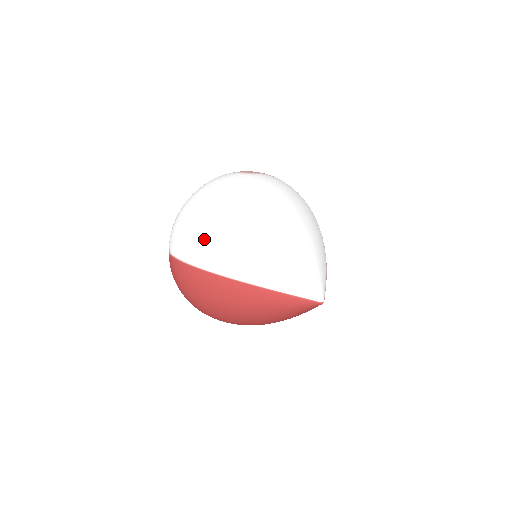
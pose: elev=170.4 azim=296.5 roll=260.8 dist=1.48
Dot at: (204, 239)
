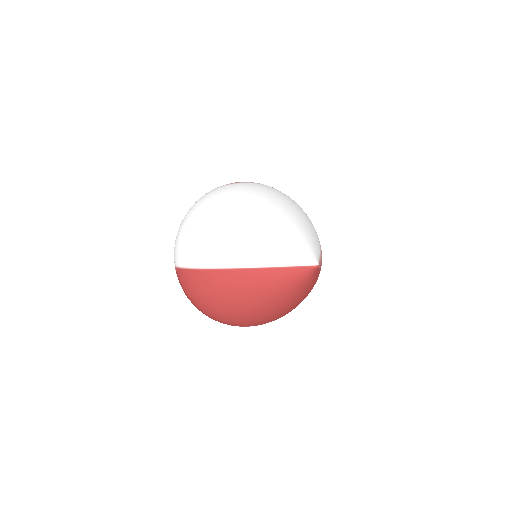
Dot at: (202, 241)
